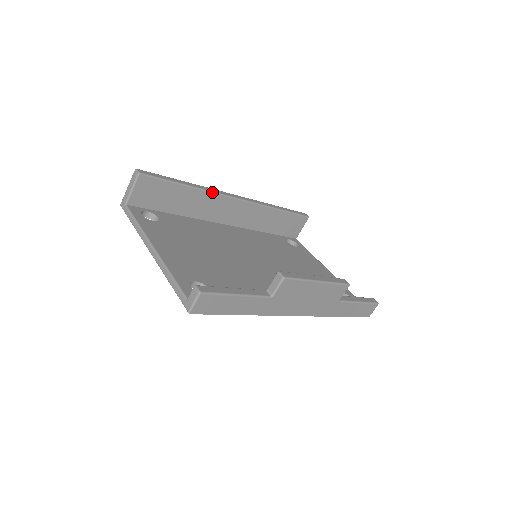
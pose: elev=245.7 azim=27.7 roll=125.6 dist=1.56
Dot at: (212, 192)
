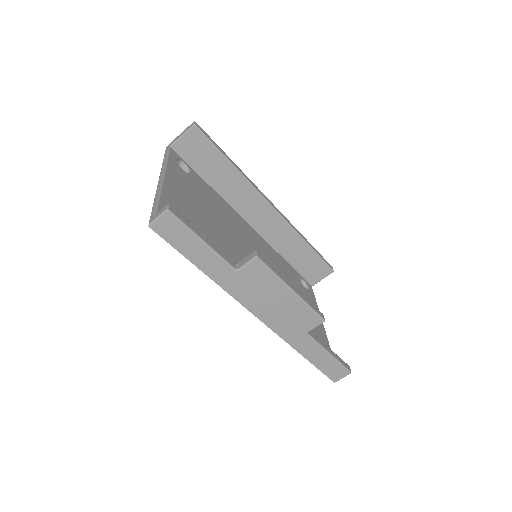
Dot at: (251, 184)
